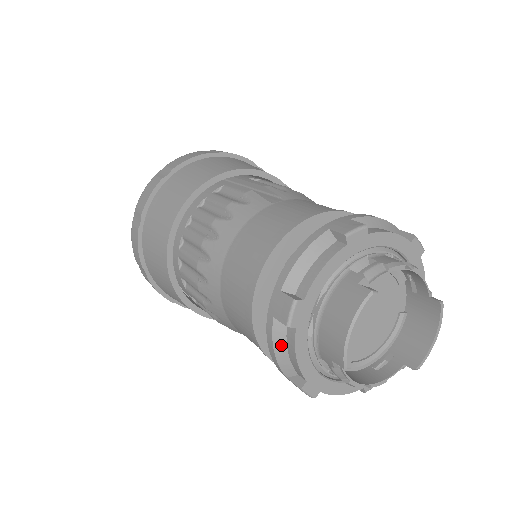
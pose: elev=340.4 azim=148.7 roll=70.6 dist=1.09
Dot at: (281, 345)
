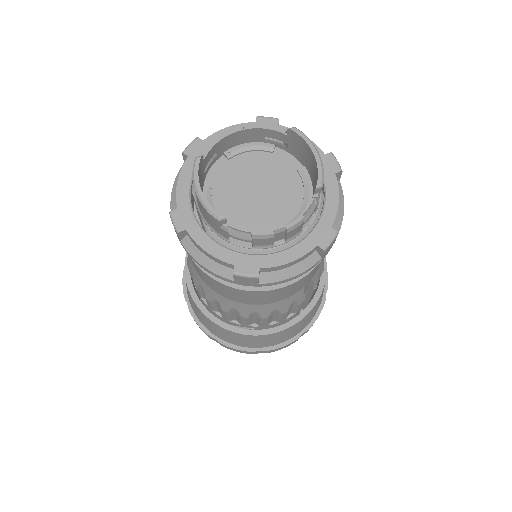
Dot at: (199, 255)
